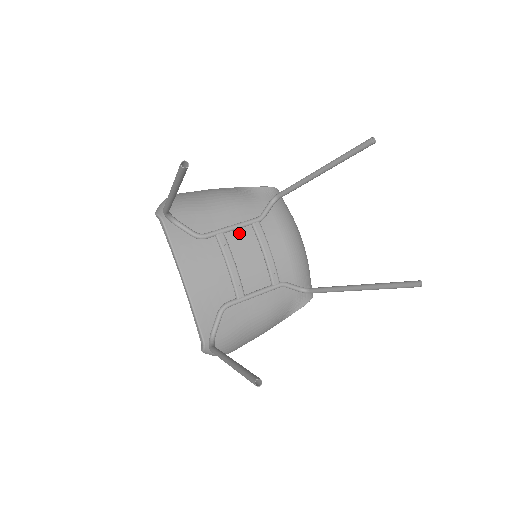
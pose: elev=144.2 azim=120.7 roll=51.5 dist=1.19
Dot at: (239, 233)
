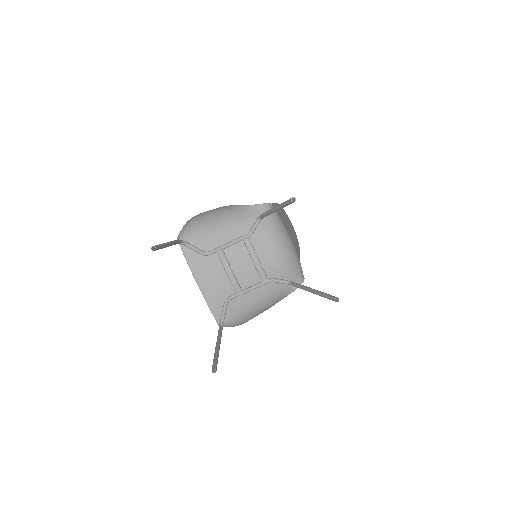
Dot at: (234, 247)
